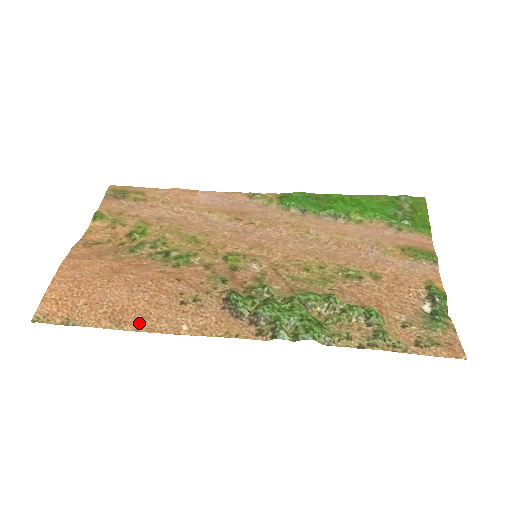
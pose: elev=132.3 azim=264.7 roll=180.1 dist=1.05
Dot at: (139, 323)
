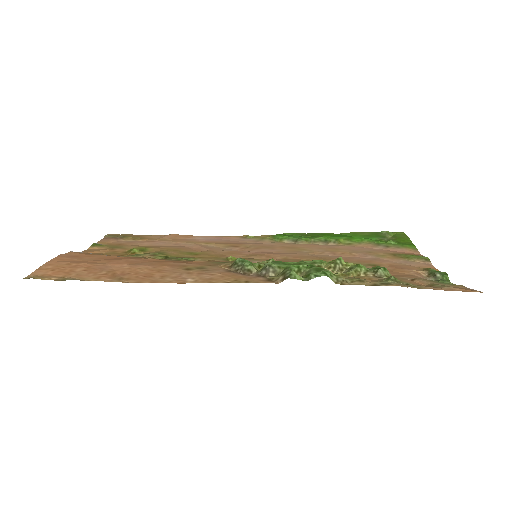
Dot at: (142, 279)
